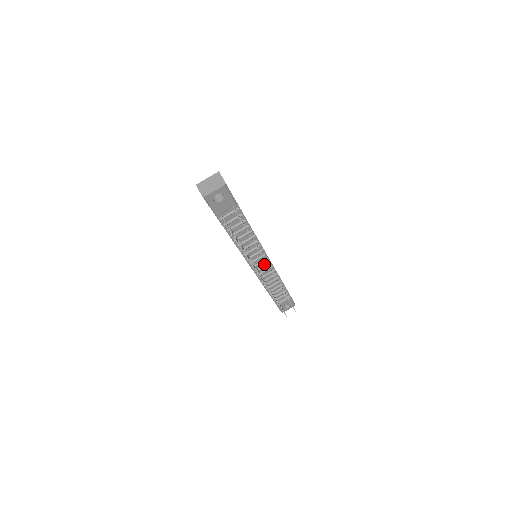
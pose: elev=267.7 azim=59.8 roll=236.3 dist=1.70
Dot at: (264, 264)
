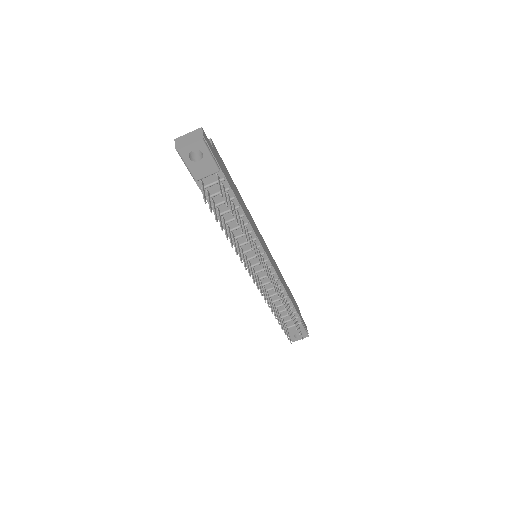
Dot at: occluded
